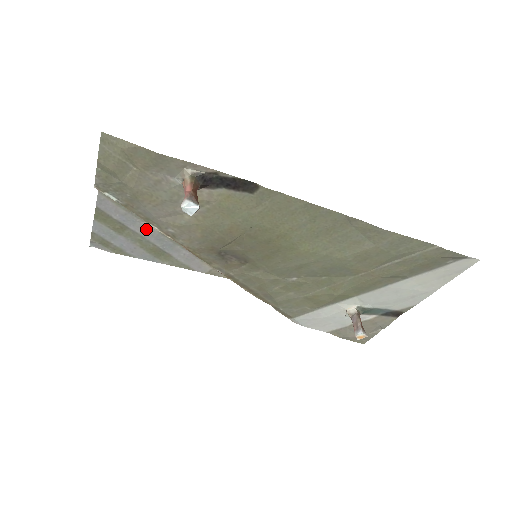
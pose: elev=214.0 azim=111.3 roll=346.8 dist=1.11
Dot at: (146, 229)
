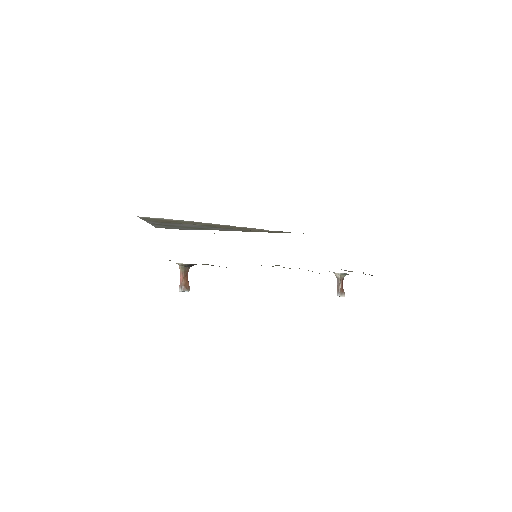
Dot at: (186, 225)
